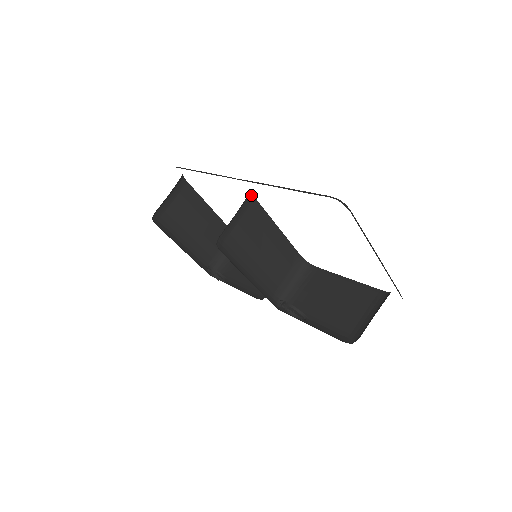
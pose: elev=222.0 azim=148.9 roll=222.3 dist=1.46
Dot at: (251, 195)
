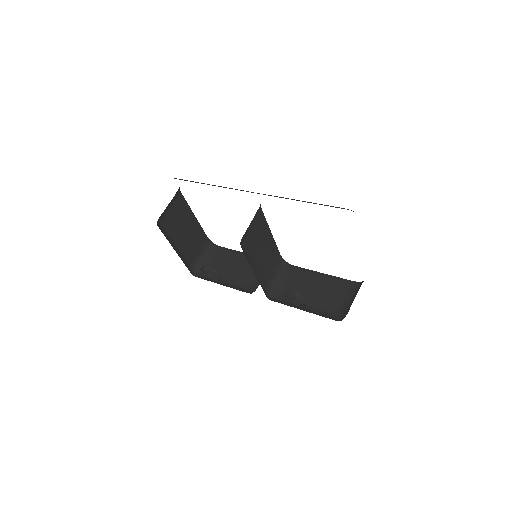
Dot at: (260, 206)
